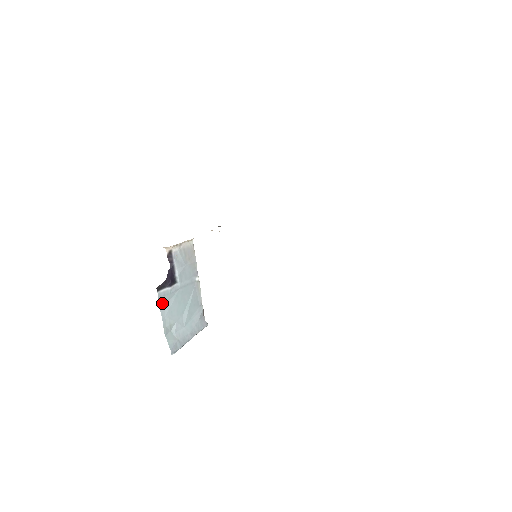
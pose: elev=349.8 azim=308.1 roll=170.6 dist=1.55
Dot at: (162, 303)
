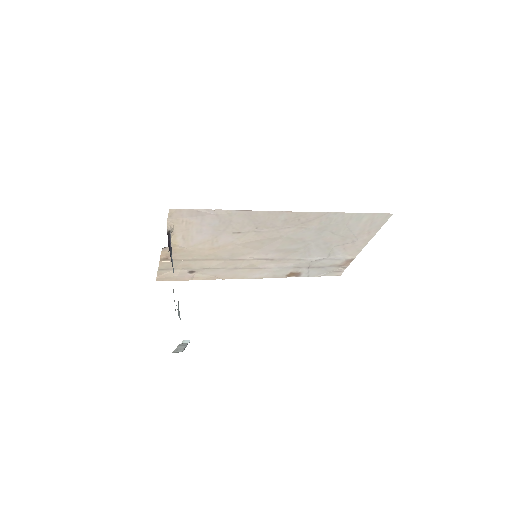
Dot at: occluded
